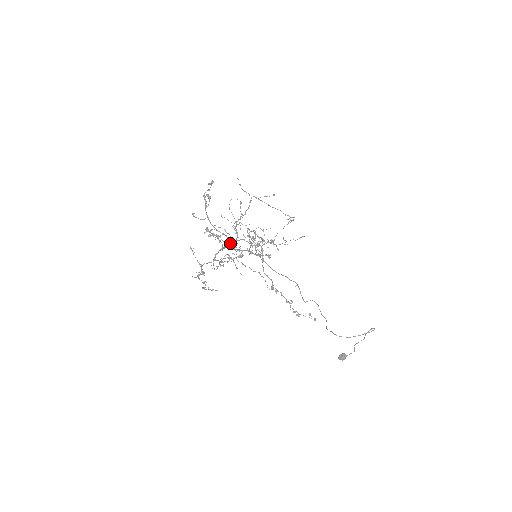
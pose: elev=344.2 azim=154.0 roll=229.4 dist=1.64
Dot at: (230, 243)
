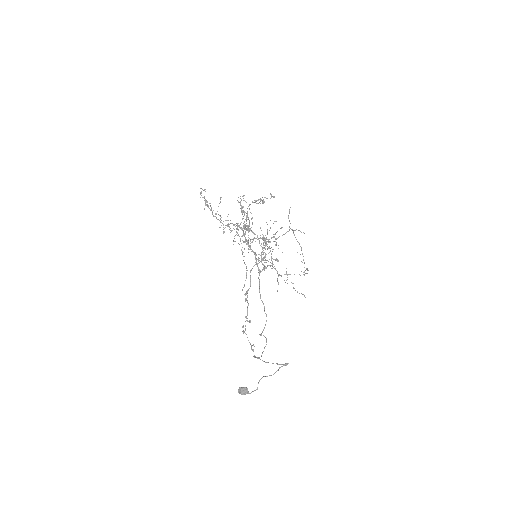
Dot at: (247, 226)
